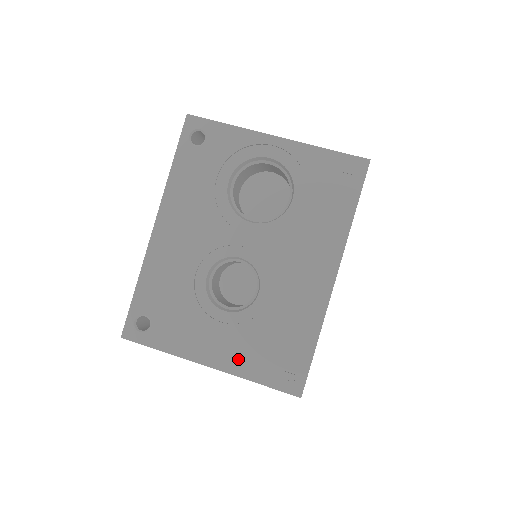
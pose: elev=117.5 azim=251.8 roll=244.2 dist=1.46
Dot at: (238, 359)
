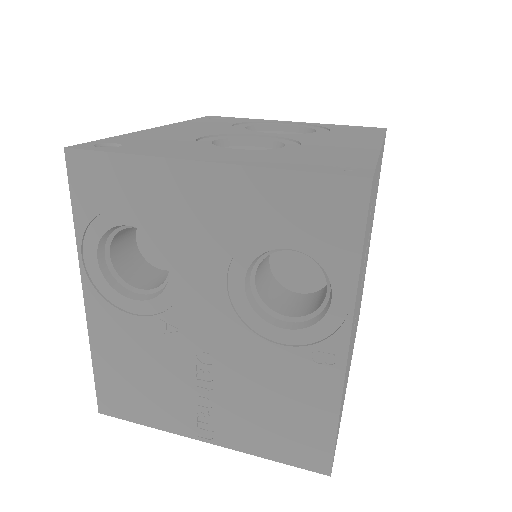
Dot at: (256, 160)
